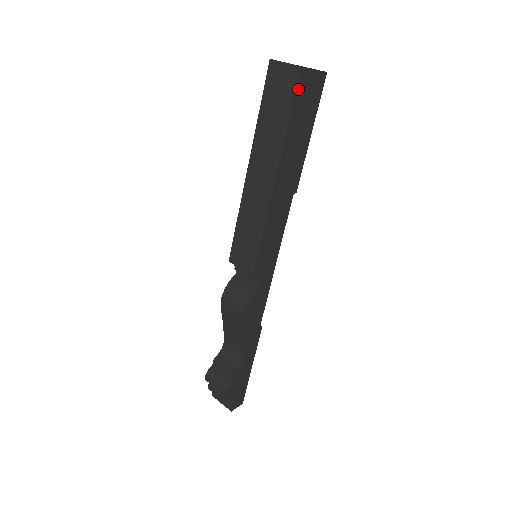
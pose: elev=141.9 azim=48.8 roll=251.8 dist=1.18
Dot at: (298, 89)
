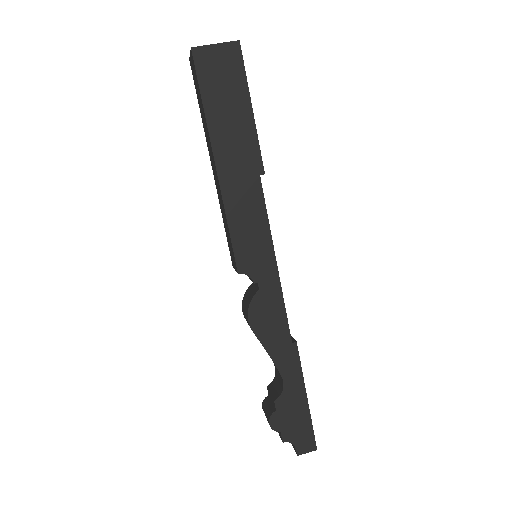
Dot at: (199, 69)
